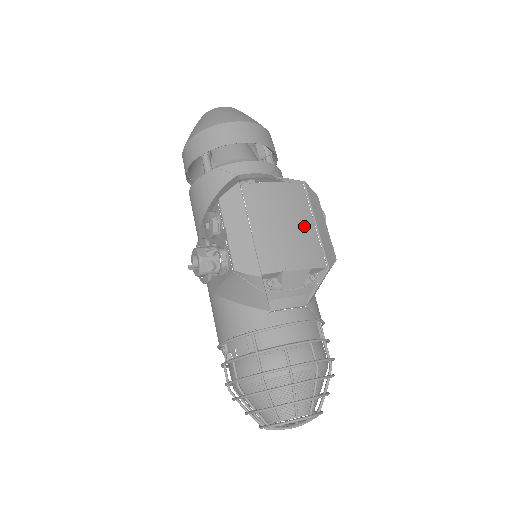
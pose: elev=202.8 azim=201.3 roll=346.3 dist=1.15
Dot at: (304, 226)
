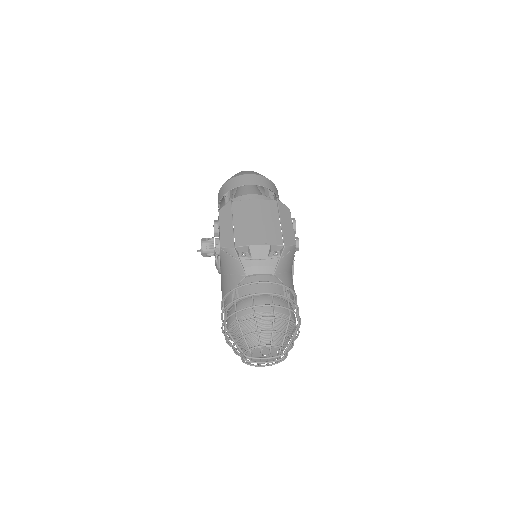
Dot at: (271, 222)
